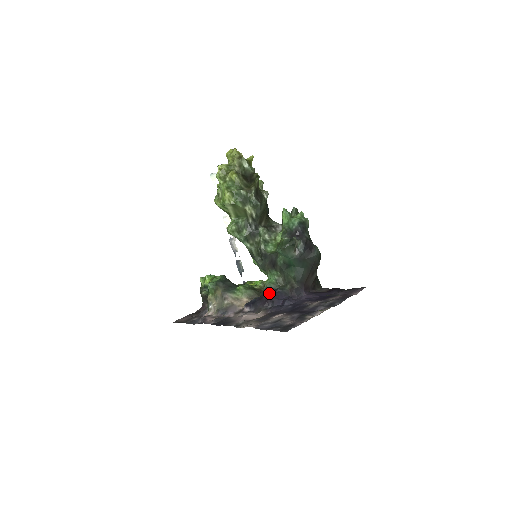
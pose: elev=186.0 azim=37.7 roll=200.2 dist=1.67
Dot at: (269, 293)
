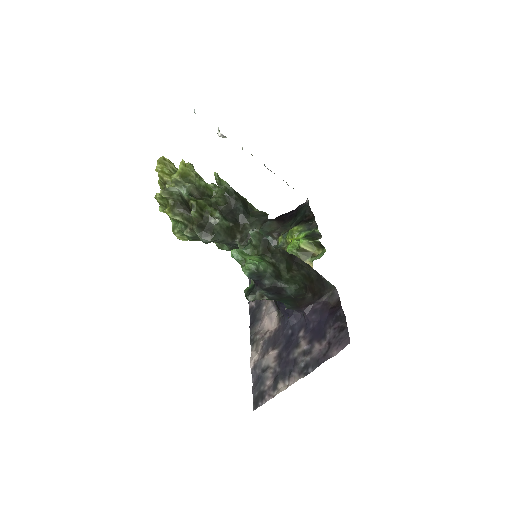
Dot at: (276, 303)
